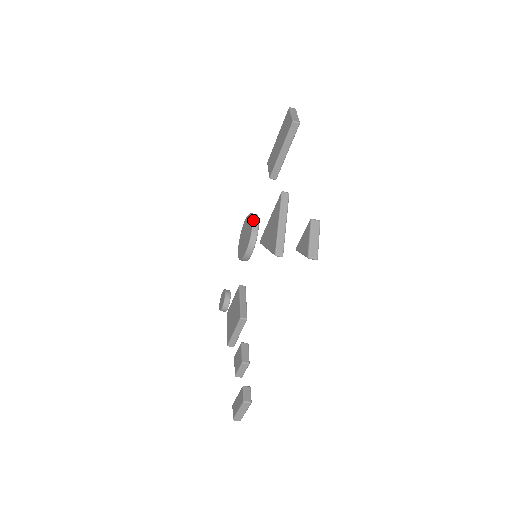
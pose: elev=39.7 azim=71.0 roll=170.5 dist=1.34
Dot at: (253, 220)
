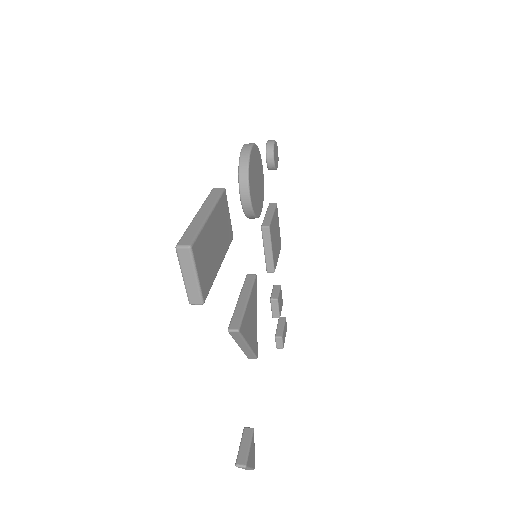
Dot at: (241, 202)
